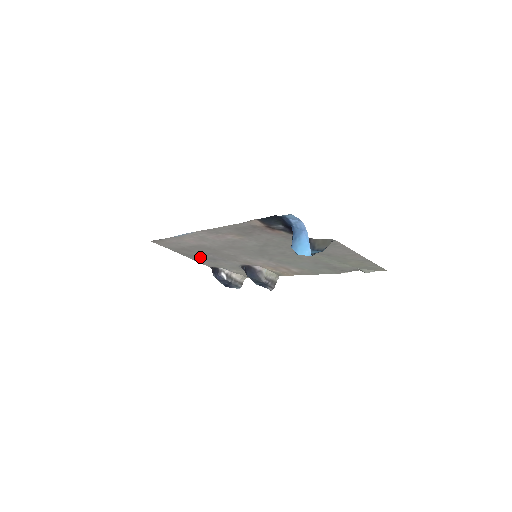
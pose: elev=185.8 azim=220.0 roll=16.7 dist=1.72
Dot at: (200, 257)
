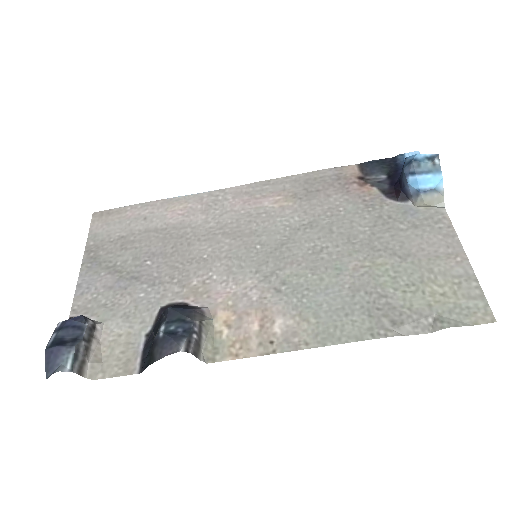
Dot at: (112, 271)
